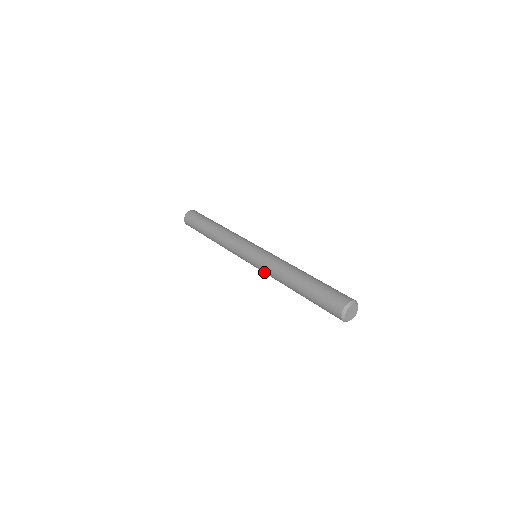
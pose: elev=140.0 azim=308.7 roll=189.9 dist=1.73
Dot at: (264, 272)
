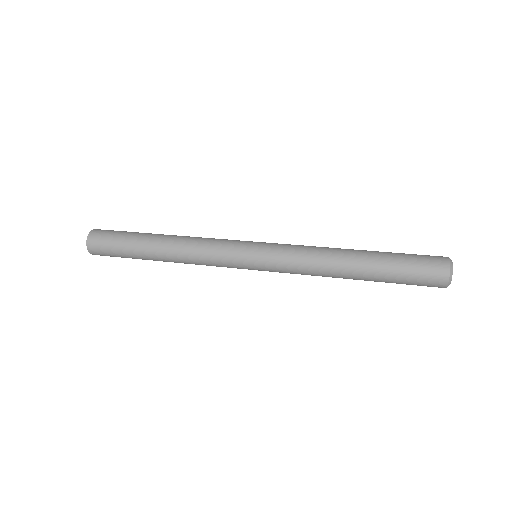
Dot at: occluded
